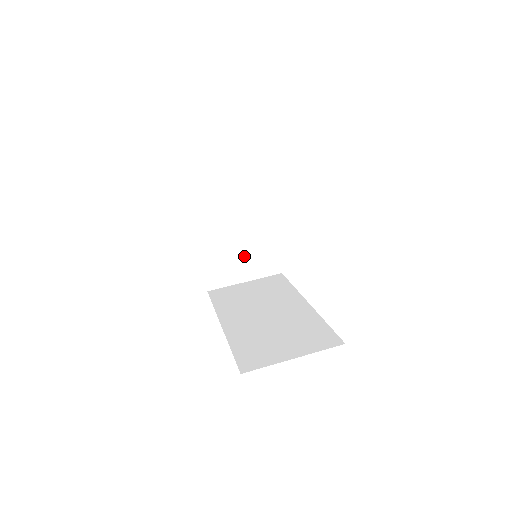
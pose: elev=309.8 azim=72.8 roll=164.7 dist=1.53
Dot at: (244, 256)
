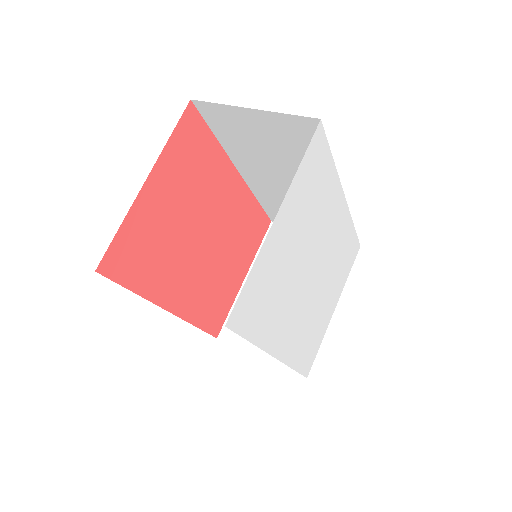
Dot at: occluded
